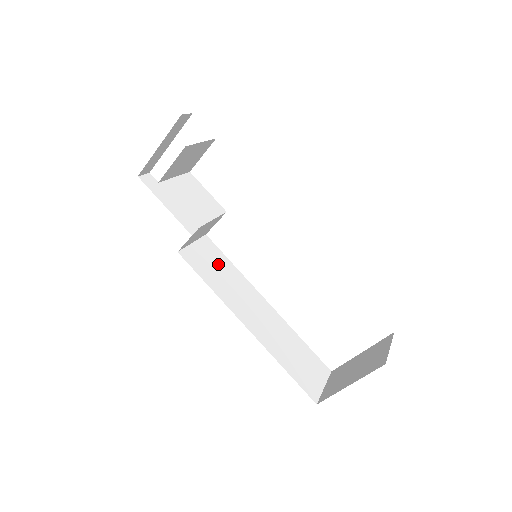
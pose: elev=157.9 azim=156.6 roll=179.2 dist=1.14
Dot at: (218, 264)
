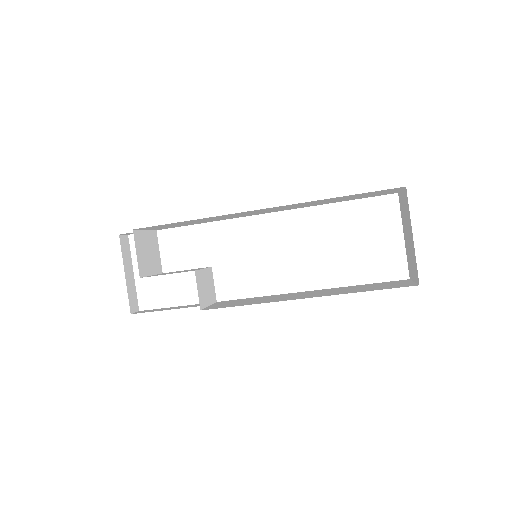
Dot at: (243, 301)
